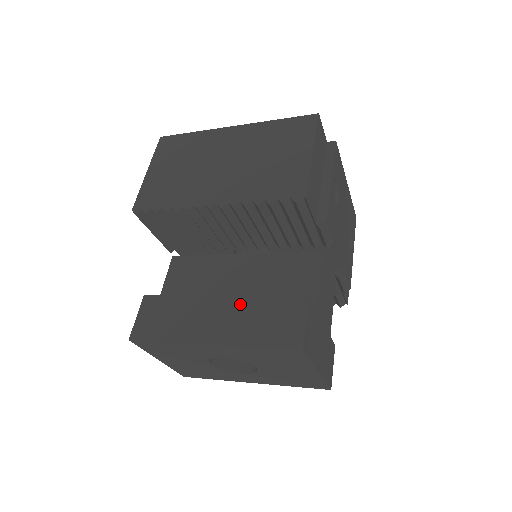
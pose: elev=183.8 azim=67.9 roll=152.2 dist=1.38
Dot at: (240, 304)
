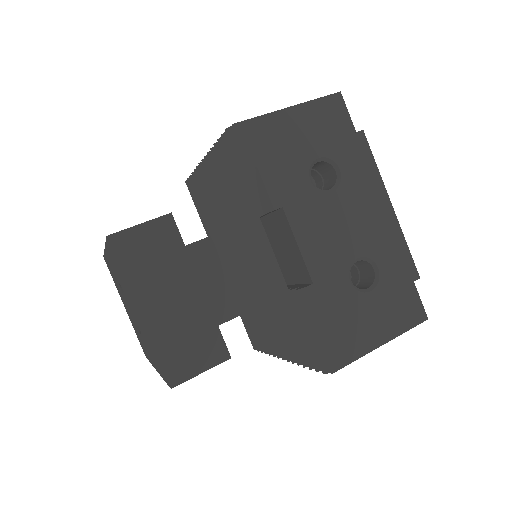
Dot at: occluded
